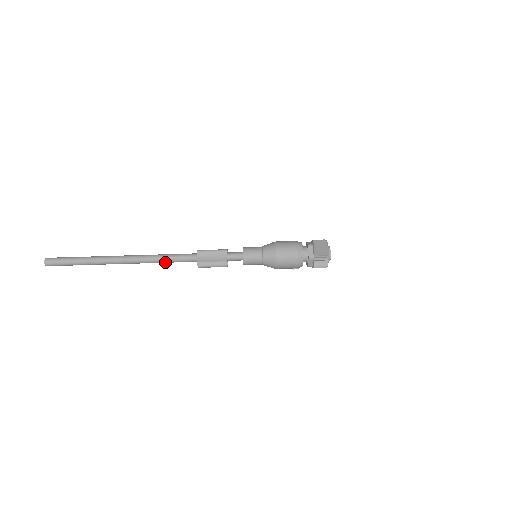
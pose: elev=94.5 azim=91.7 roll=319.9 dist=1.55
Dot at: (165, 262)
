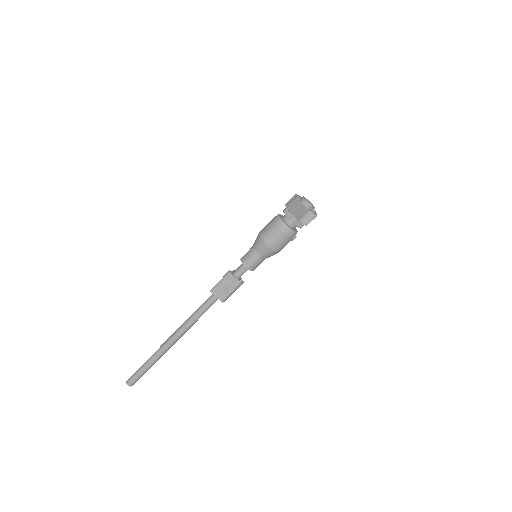
Dot at: (198, 318)
